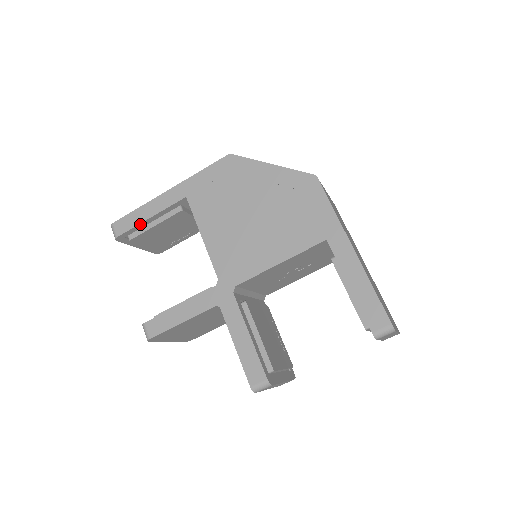
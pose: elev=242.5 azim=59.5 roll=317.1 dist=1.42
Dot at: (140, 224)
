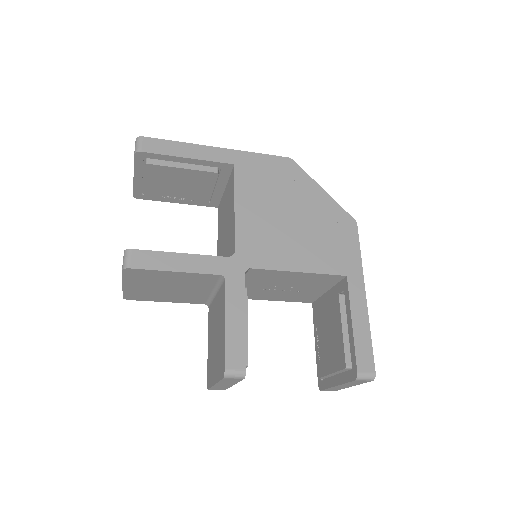
Dot at: (173, 156)
